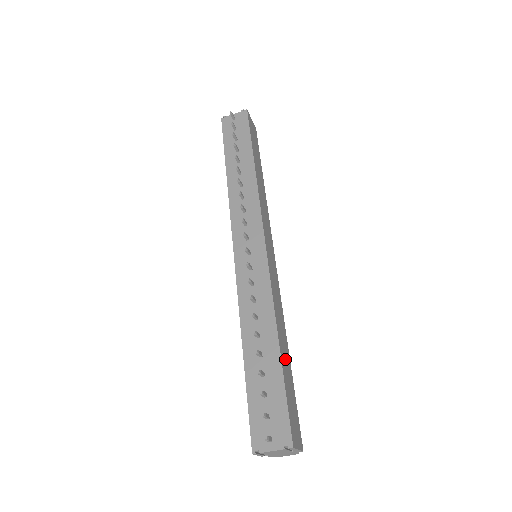
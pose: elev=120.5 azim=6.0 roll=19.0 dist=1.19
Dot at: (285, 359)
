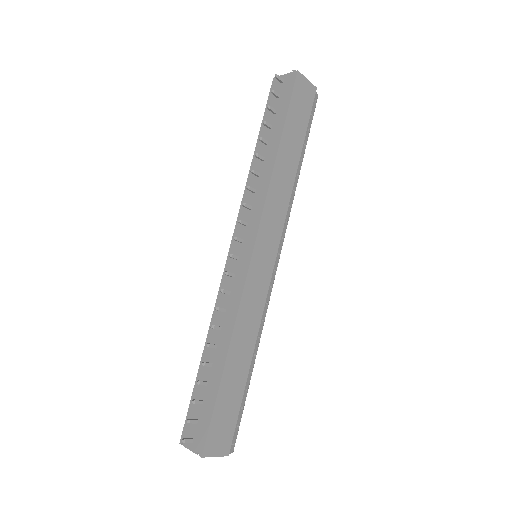
Dot at: (234, 374)
